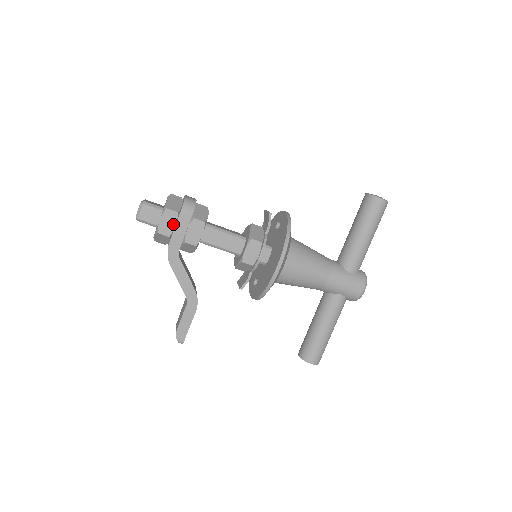
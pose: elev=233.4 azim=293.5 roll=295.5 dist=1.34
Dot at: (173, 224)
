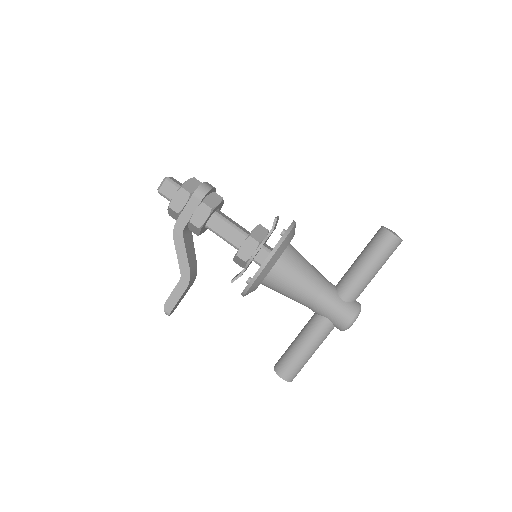
Dot at: (184, 203)
